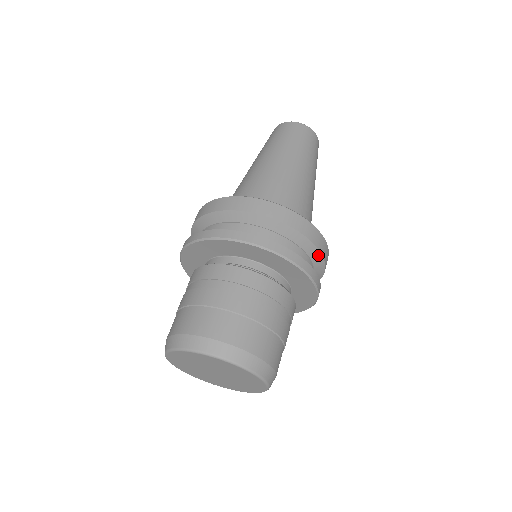
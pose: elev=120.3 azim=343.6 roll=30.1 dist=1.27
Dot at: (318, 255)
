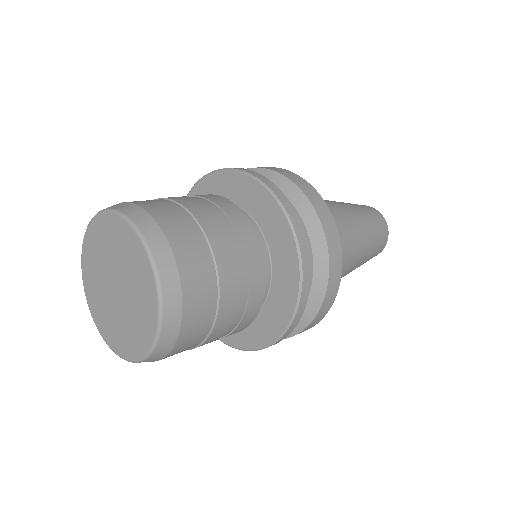
Dot at: (285, 182)
